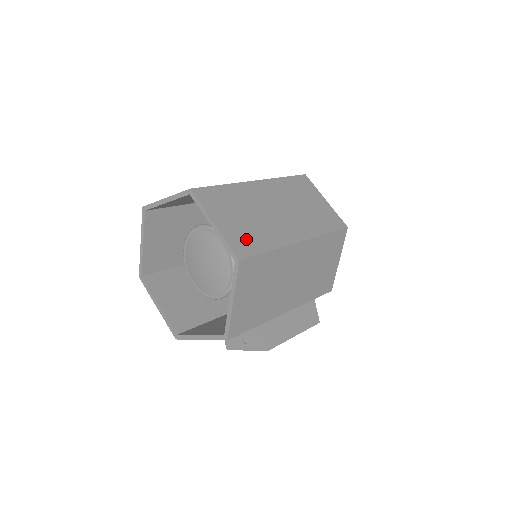
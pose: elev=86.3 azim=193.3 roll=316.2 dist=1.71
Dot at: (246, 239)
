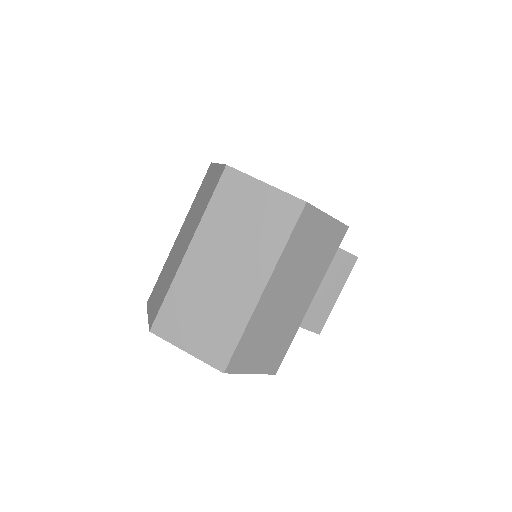
Dot at: (217, 343)
